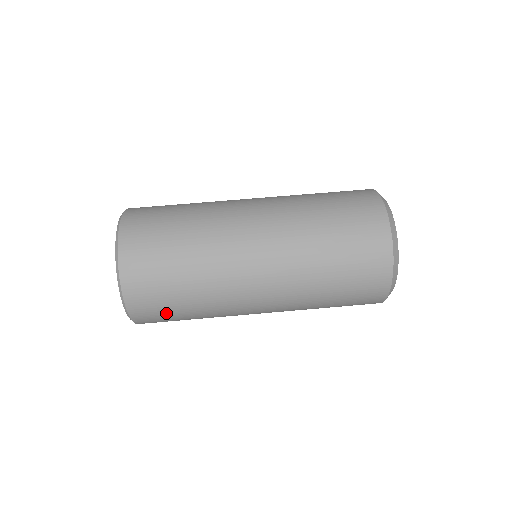
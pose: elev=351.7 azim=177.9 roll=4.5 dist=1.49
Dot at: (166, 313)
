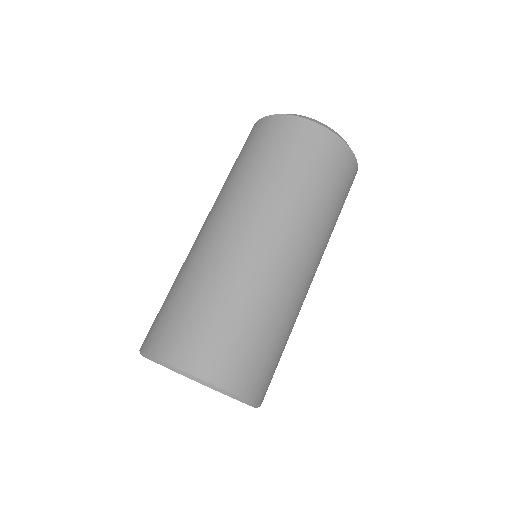
Dot at: occluded
